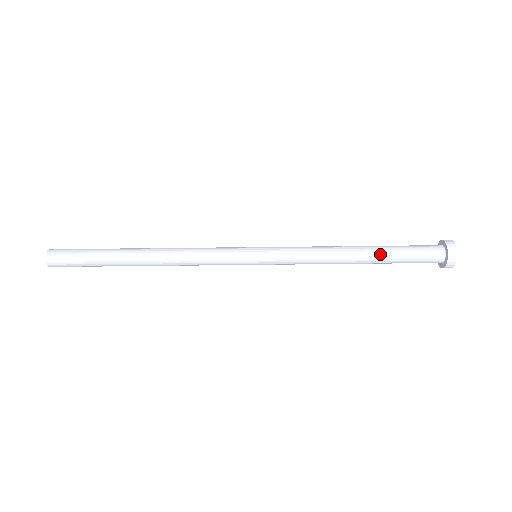
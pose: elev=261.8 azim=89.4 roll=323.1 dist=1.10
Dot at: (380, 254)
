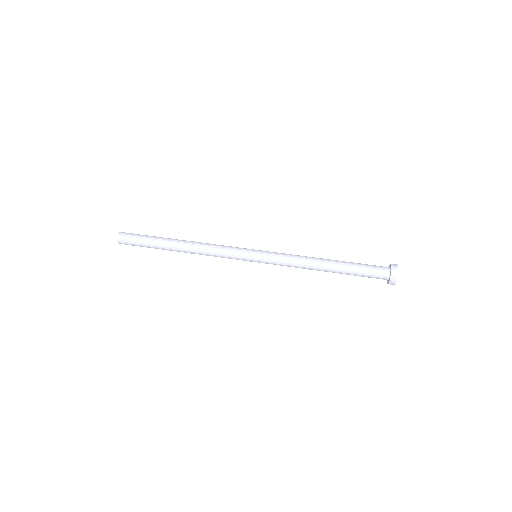
Dot at: (343, 261)
